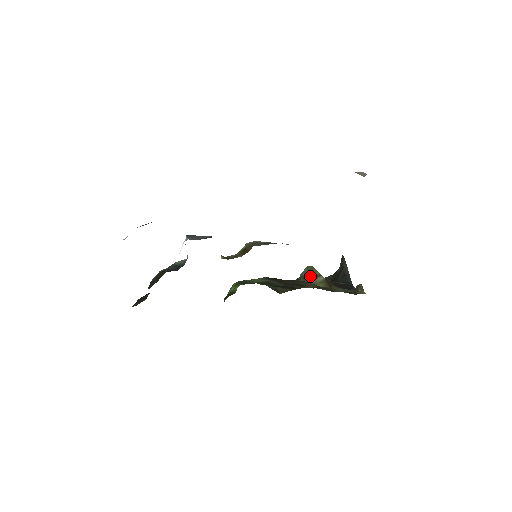
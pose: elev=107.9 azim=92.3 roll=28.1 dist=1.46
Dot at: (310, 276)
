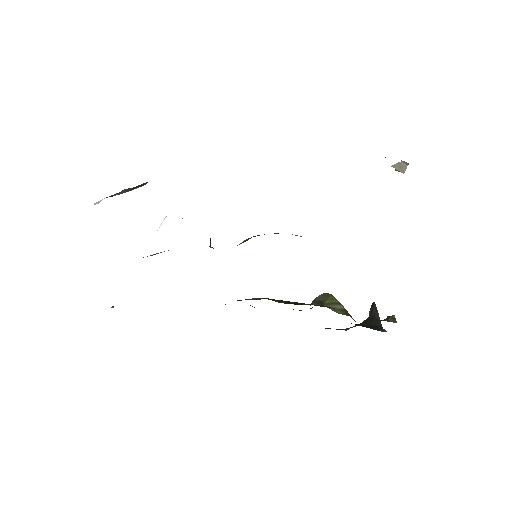
Dot at: (325, 300)
